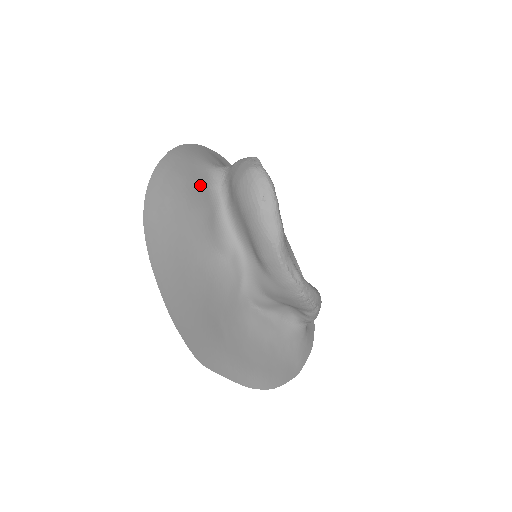
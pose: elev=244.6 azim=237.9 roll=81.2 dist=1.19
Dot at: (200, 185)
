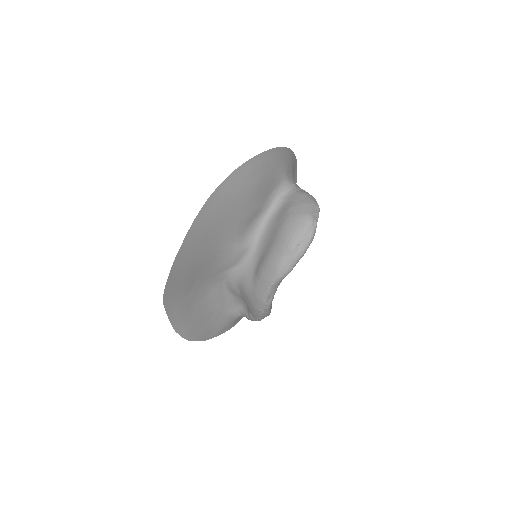
Dot at: (268, 188)
